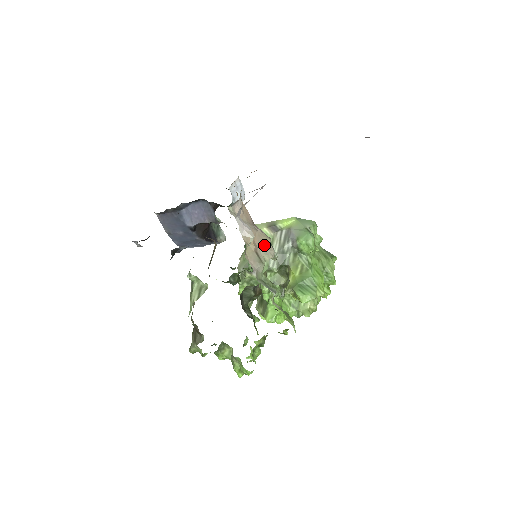
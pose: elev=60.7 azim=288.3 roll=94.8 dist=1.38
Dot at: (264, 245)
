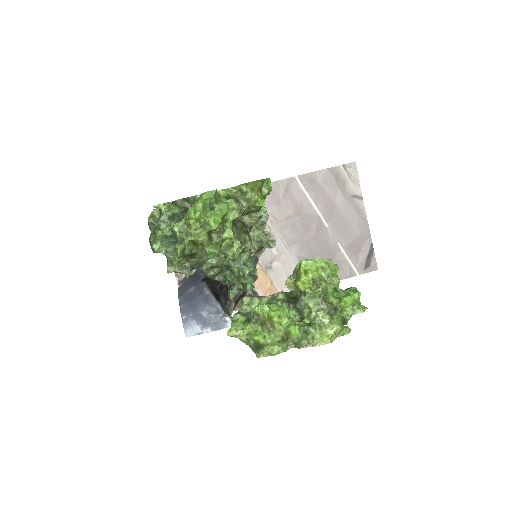
Dot at: occluded
